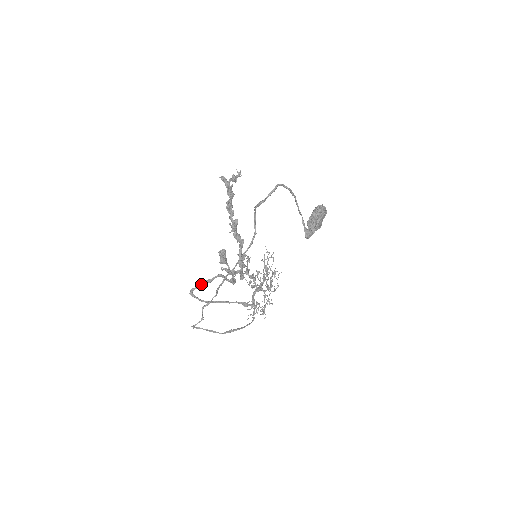
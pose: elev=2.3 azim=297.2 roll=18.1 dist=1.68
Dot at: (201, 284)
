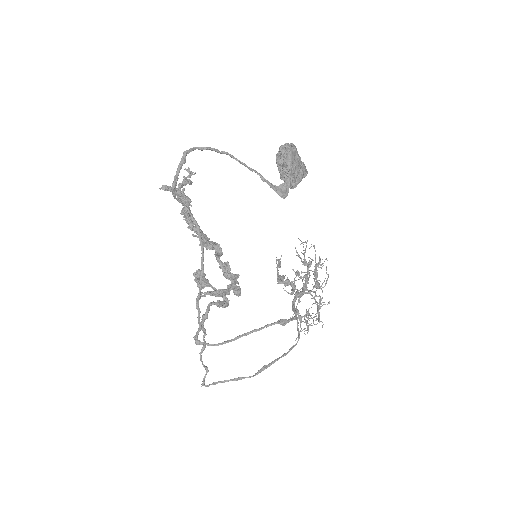
Dot at: occluded
